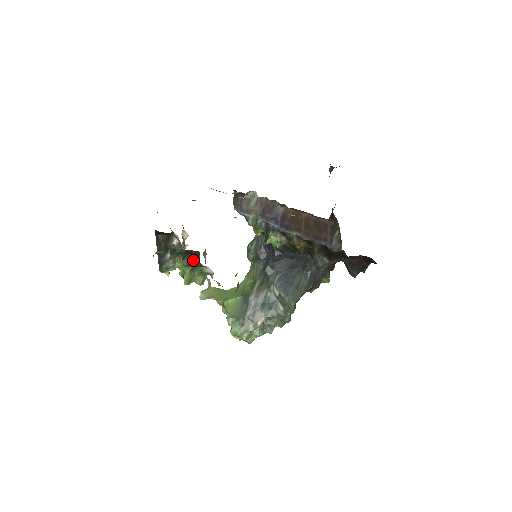
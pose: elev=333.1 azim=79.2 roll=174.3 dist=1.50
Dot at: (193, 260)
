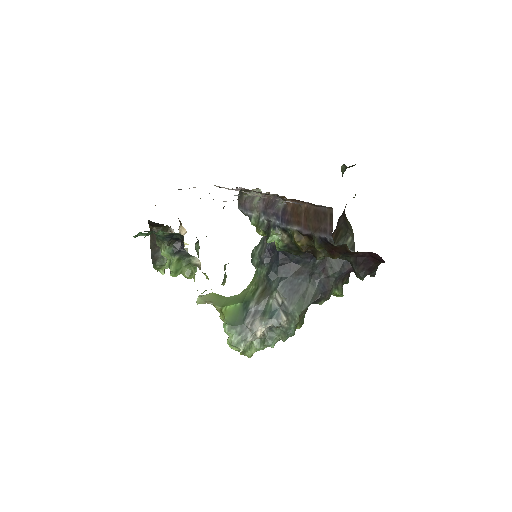
Dot at: (180, 248)
